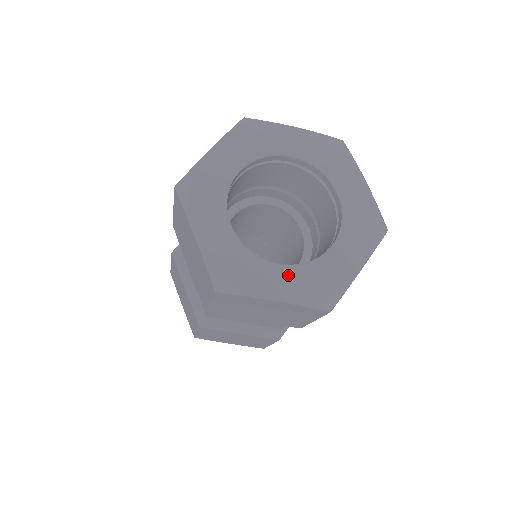
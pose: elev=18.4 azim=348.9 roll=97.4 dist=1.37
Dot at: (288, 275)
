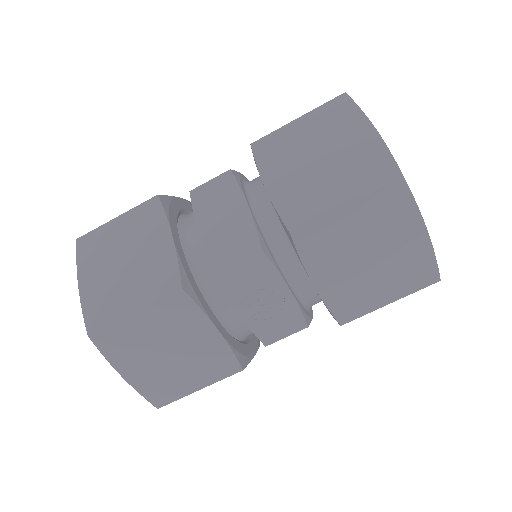
Dot at: occluded
